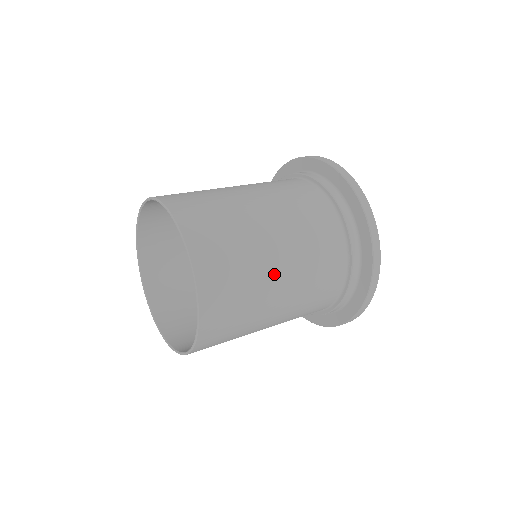
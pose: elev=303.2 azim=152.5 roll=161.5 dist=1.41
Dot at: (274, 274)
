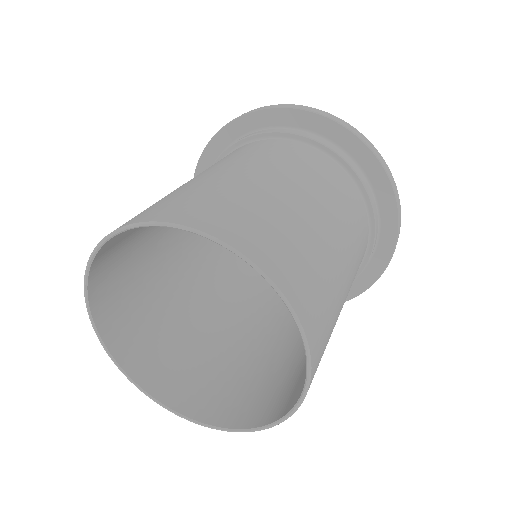
Dot at: (343, 301)
